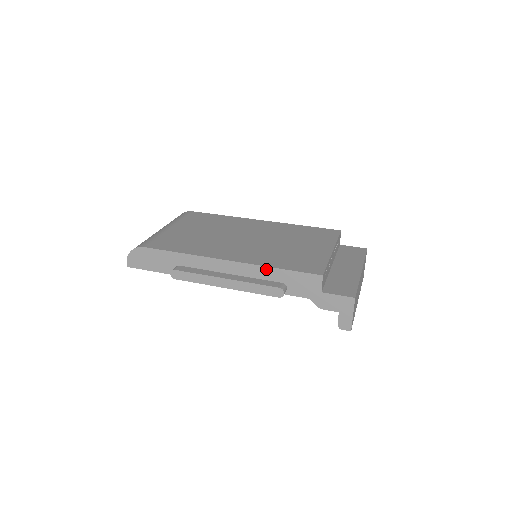
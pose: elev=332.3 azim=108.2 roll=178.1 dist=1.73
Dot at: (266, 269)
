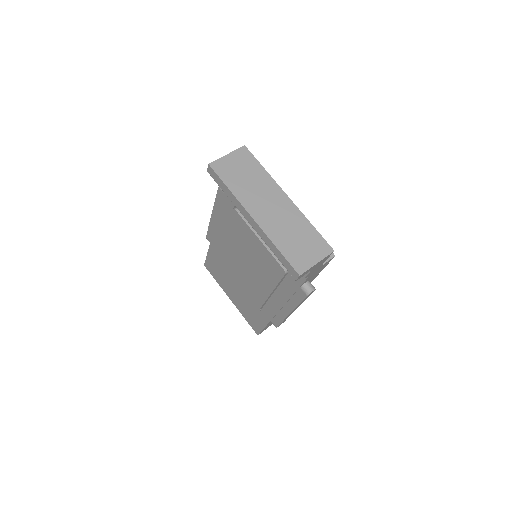
Dot at: occluded
